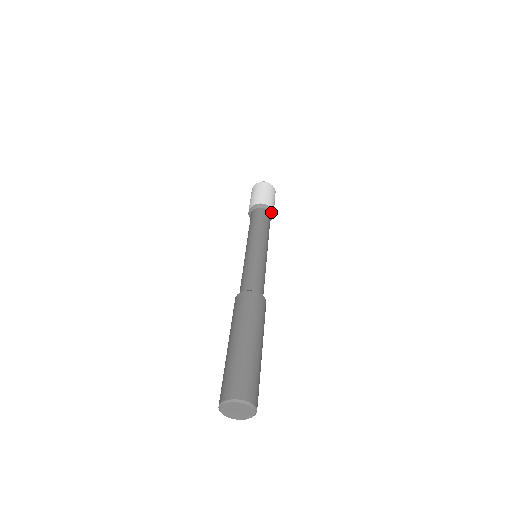
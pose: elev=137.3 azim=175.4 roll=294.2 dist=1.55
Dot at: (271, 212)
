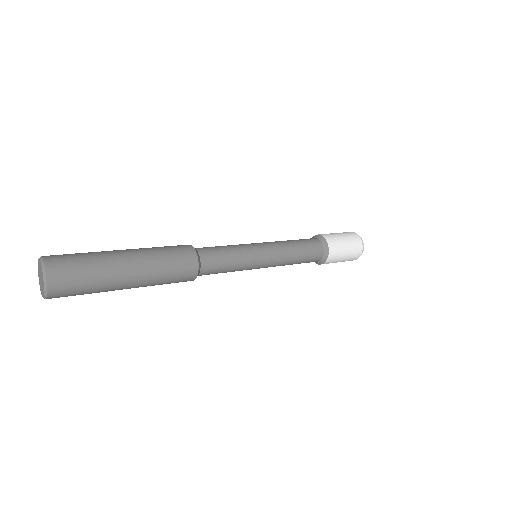
Dot at: (323, 240)
